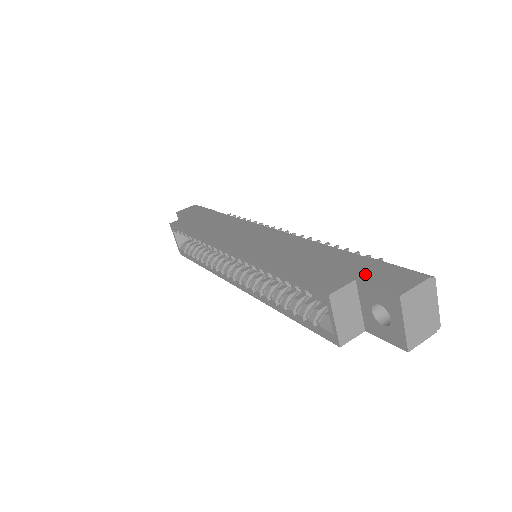
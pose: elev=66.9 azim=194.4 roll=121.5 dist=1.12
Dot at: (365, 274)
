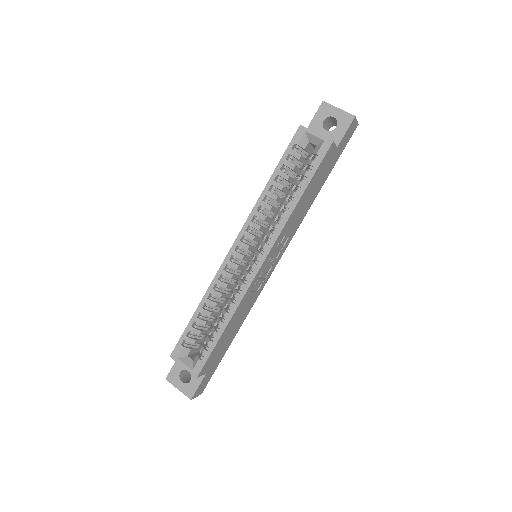
Dot at: occluded
